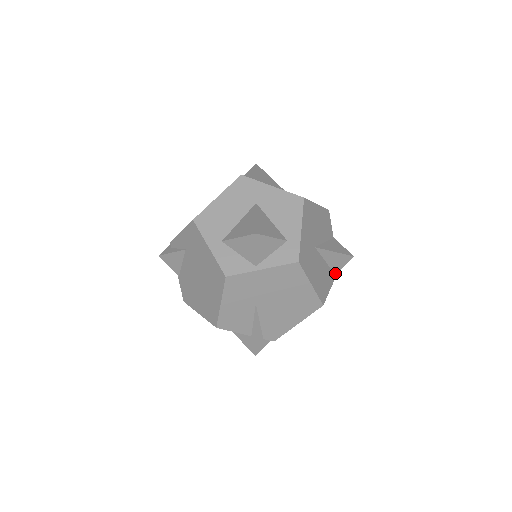
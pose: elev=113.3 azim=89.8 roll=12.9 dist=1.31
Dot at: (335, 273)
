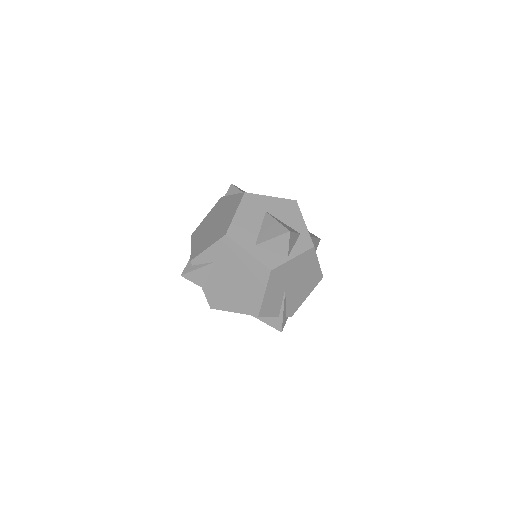
Dot at: occluded
